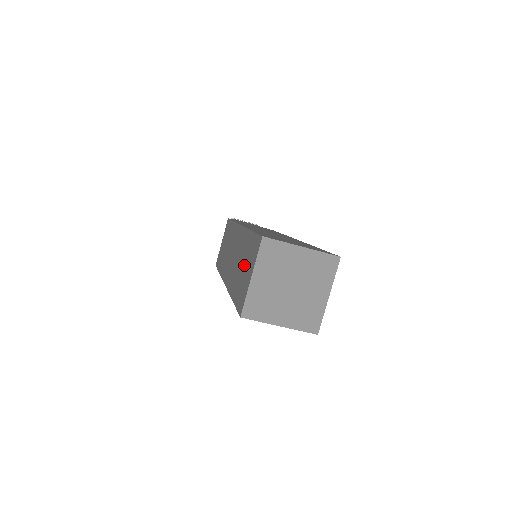
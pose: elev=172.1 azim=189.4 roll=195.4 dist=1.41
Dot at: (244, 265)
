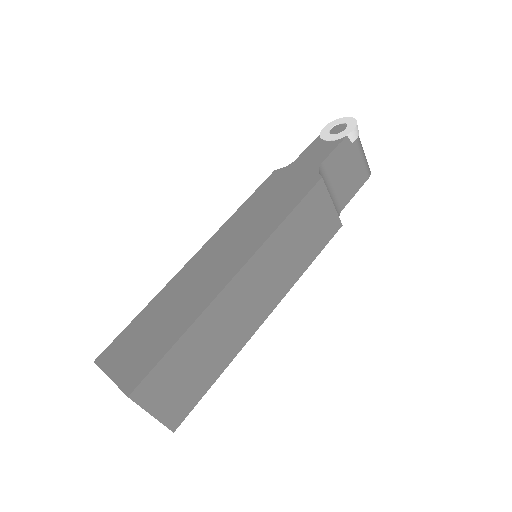
Dot at: occluded
